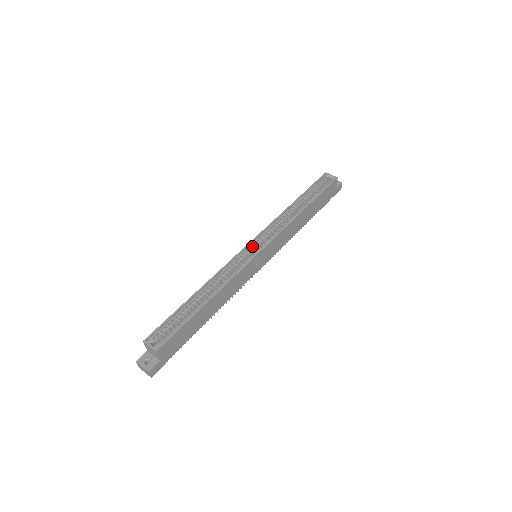
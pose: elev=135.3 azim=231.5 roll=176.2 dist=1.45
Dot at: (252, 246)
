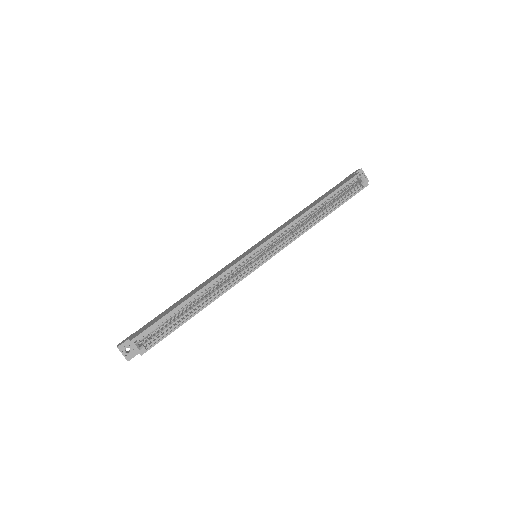
Dot at: (257, 250)
